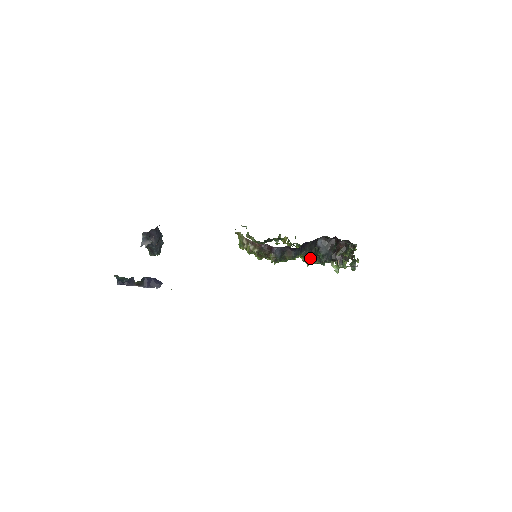
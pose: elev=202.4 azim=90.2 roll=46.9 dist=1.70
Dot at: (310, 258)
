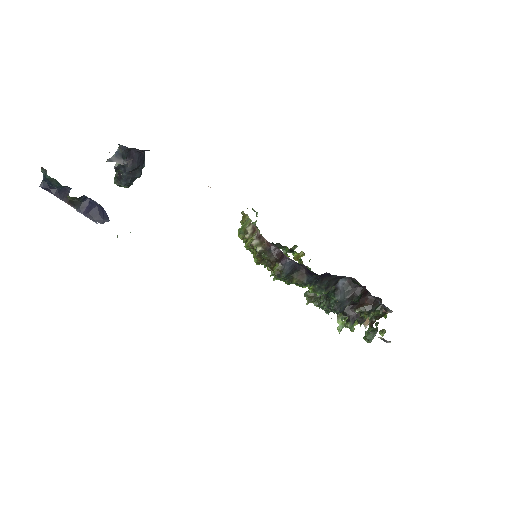
Dot at: (316, 295)
